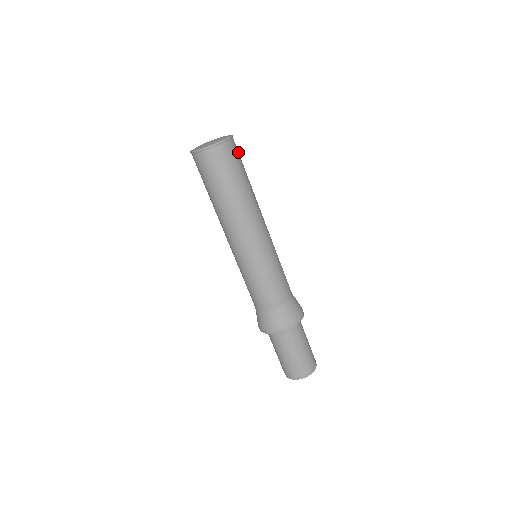
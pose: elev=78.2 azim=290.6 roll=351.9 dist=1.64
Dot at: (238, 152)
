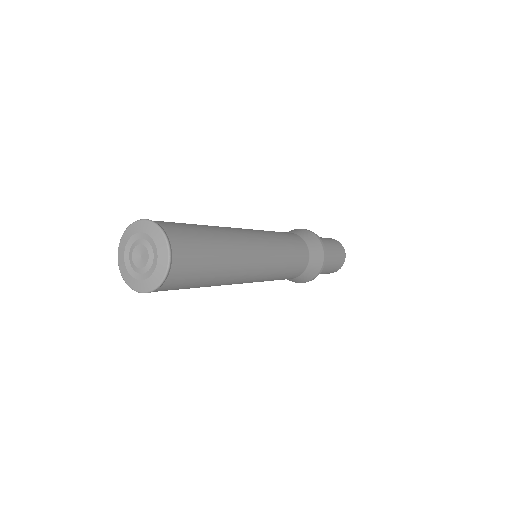
Dot at: (184, 237)
